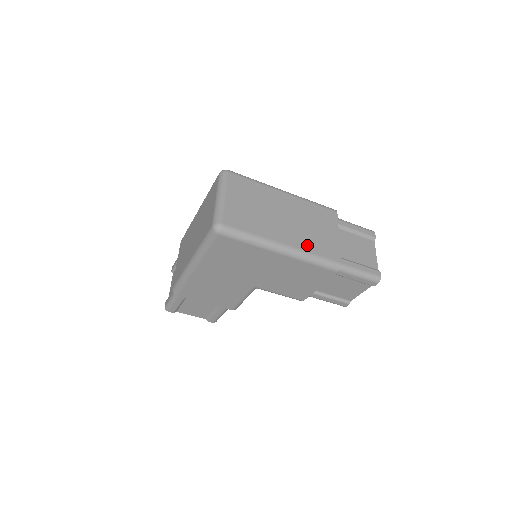
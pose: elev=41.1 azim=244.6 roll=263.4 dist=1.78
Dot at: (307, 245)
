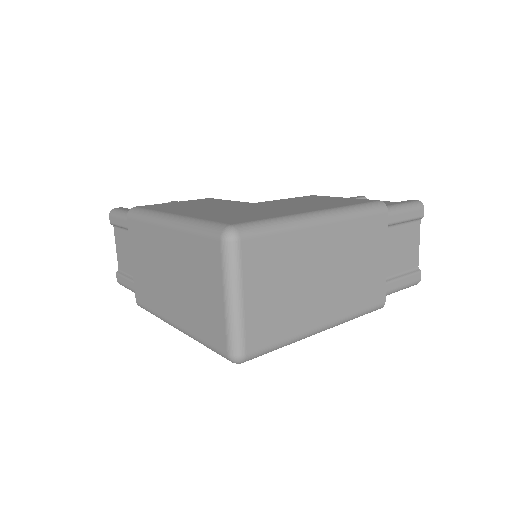
Dot at: (350, 304)
